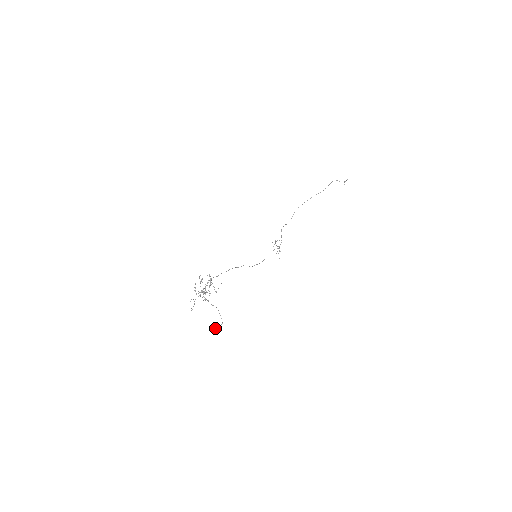
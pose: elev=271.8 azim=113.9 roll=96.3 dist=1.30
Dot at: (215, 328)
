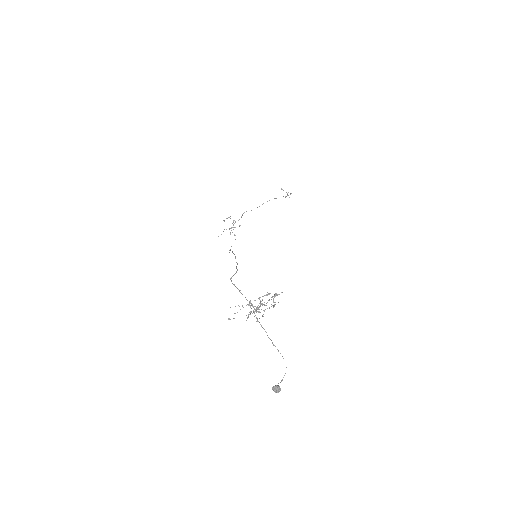
Dot at: occluded
